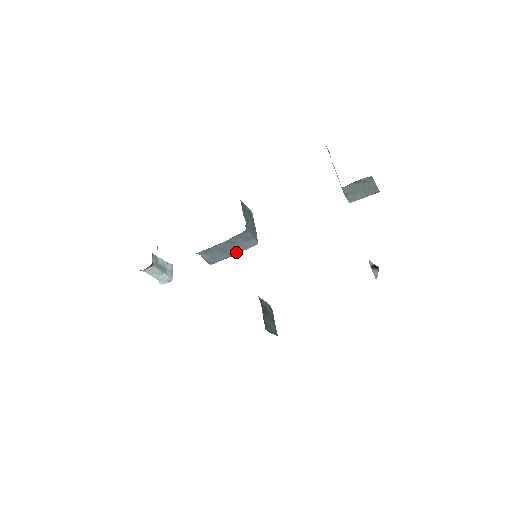
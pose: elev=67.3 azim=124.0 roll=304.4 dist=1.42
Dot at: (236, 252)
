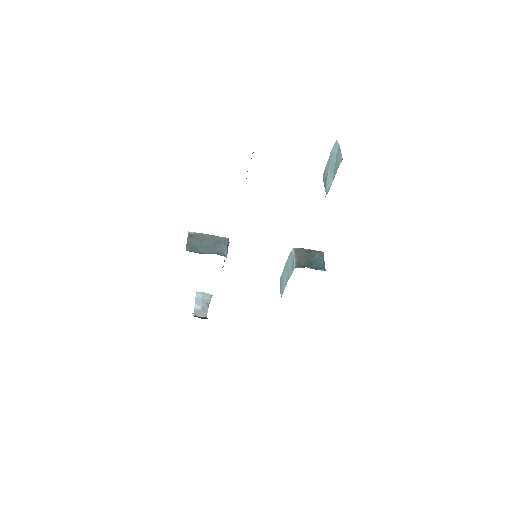
Dot at: occluded
